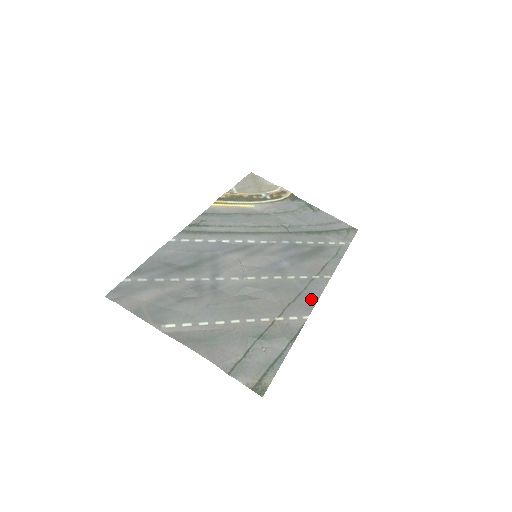
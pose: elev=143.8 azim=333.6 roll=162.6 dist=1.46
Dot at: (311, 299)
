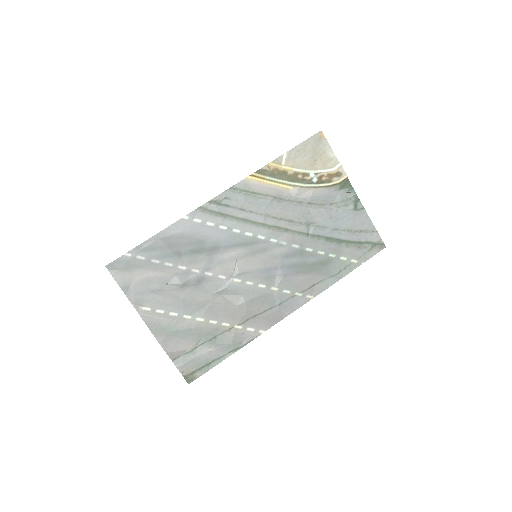
Dot at: (278, 316)
